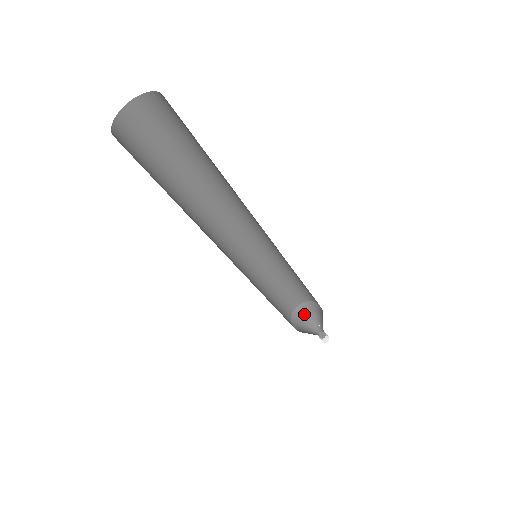
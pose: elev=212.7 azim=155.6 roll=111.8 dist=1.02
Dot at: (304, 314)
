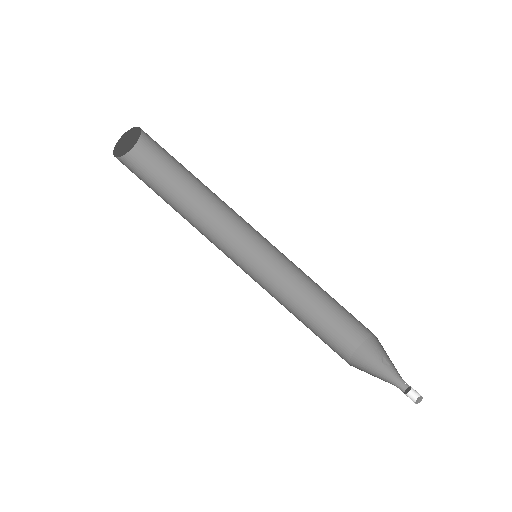
Dot at: (371, 358)
